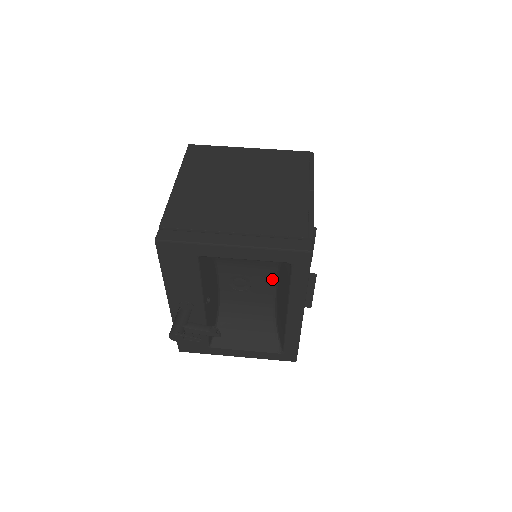
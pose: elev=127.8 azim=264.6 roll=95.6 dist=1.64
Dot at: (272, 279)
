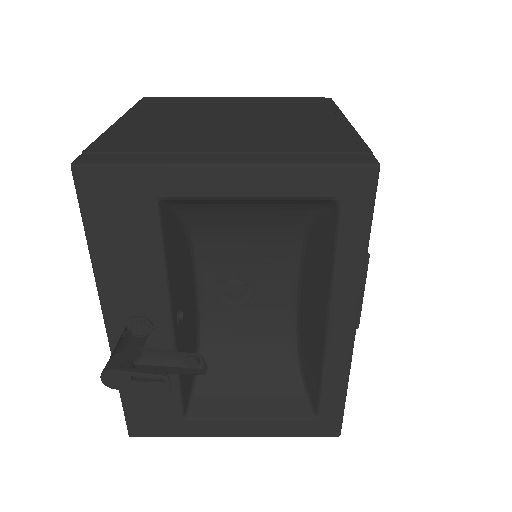
Dot at: (291, 274)
